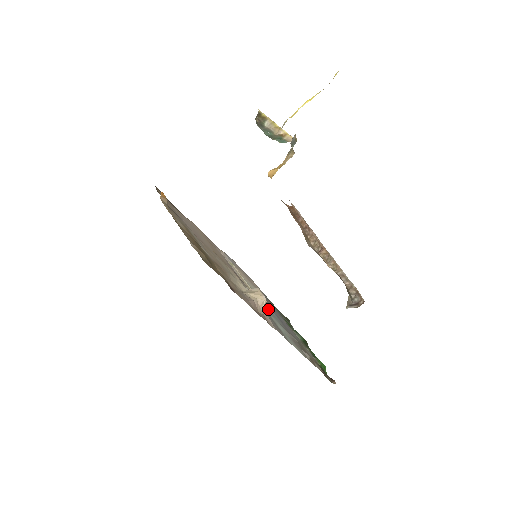
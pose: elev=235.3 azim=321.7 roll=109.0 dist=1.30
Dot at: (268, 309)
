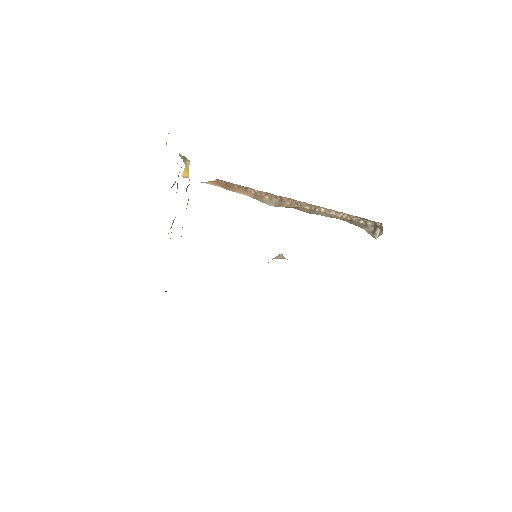
Dot at: occluded
